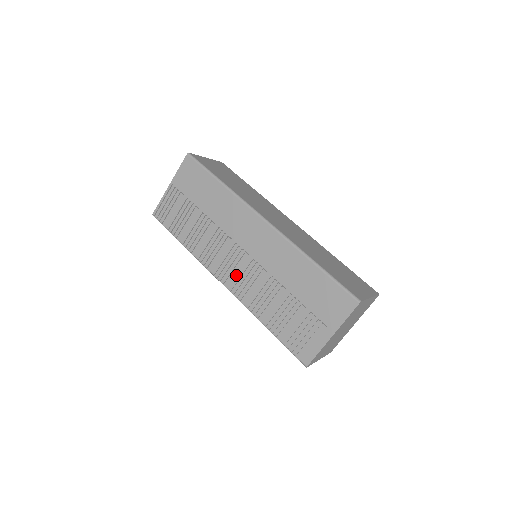
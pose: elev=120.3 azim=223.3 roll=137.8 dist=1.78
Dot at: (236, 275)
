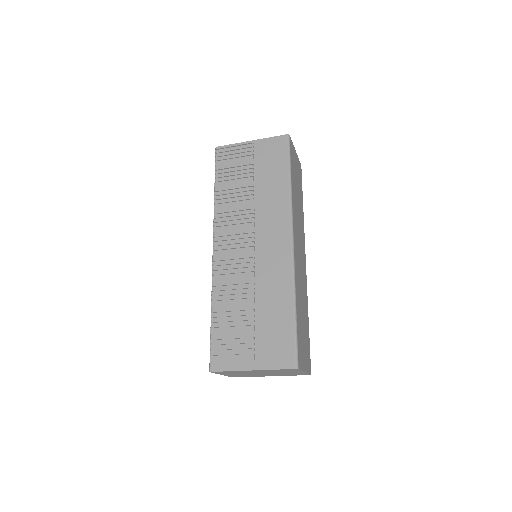
Dot at: (230, 255)
